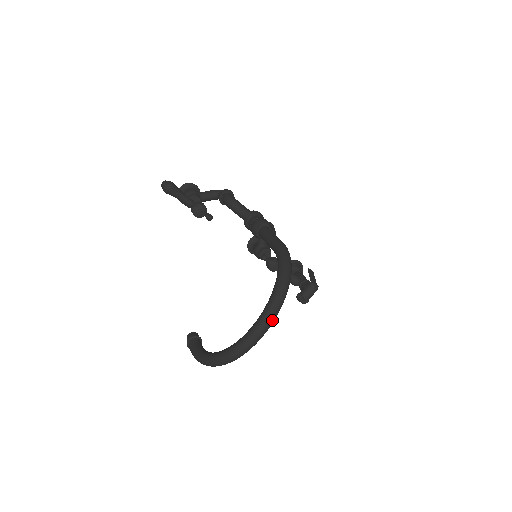
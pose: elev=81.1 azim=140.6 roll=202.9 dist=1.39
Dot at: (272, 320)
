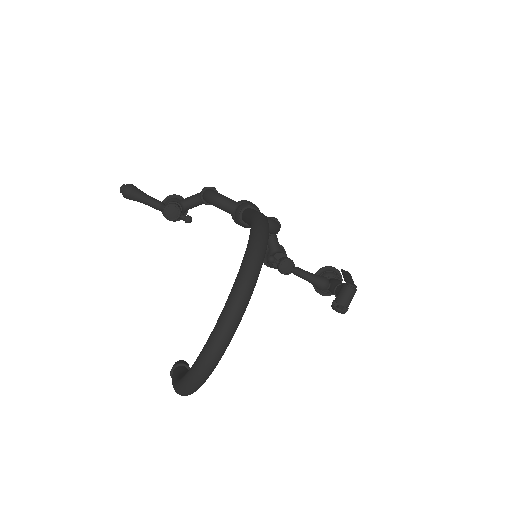
Dot at: (242, 304)
